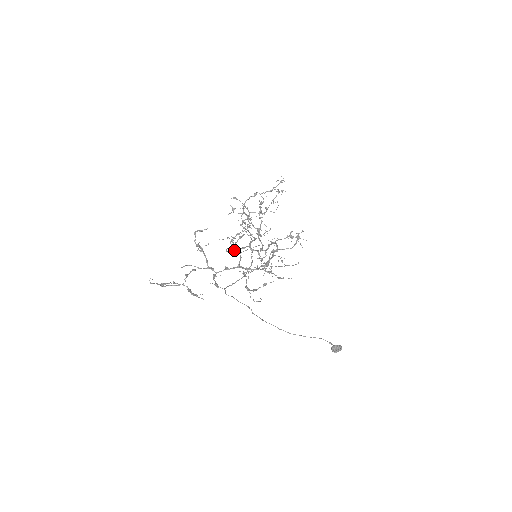
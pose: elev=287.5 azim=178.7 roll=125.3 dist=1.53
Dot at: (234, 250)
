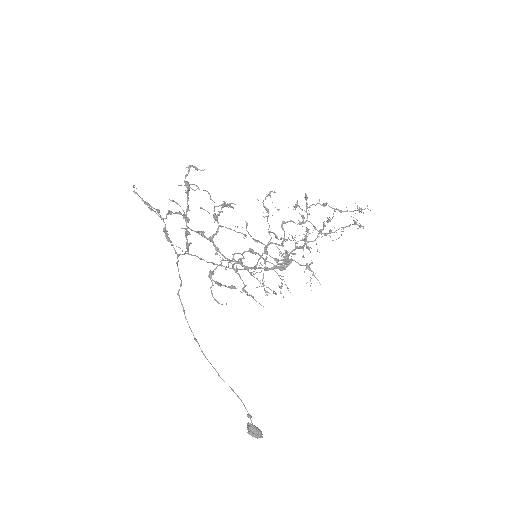
Dot at: (213, 215)
